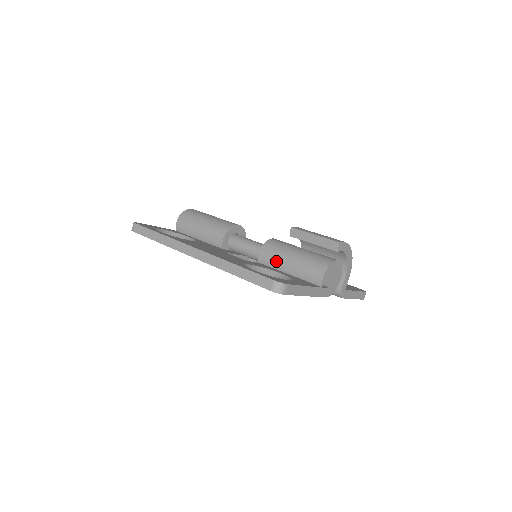
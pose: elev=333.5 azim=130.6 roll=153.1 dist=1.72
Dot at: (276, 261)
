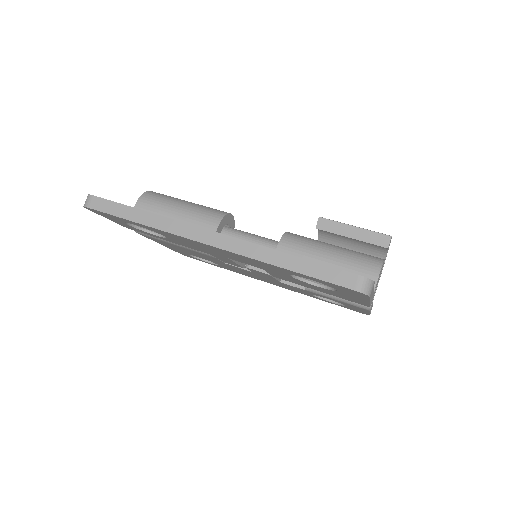
Dot at: occluded
